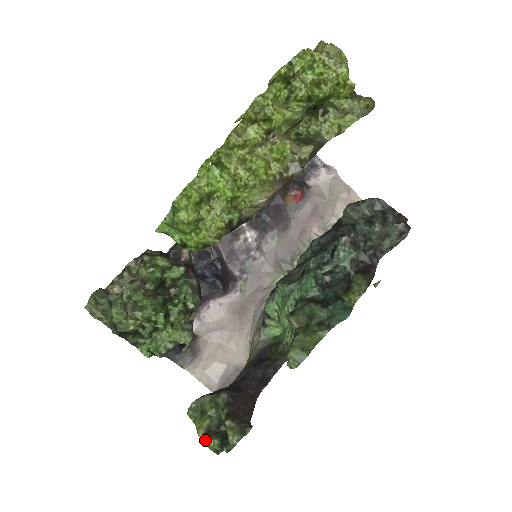
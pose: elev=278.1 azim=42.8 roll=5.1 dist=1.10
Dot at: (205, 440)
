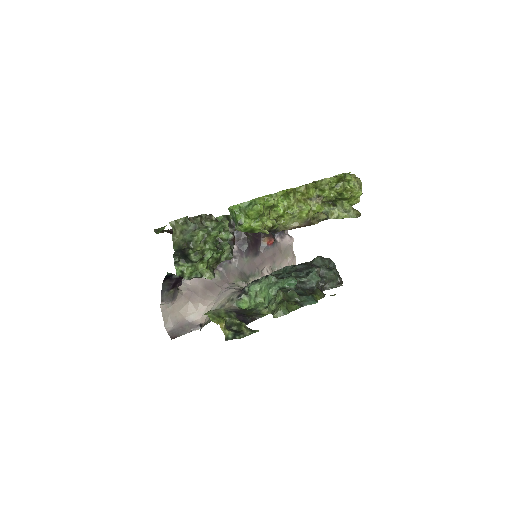
Dot at: (224, 329)
